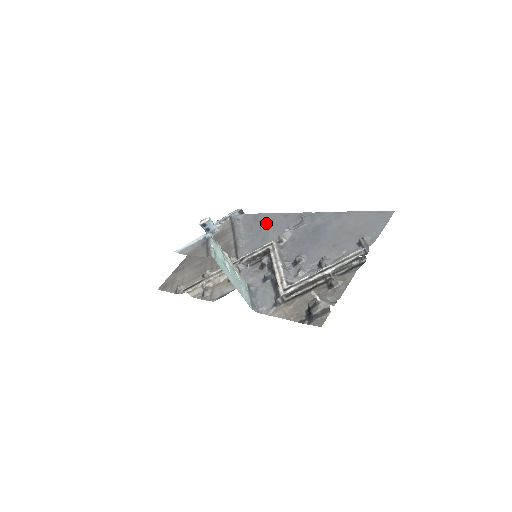
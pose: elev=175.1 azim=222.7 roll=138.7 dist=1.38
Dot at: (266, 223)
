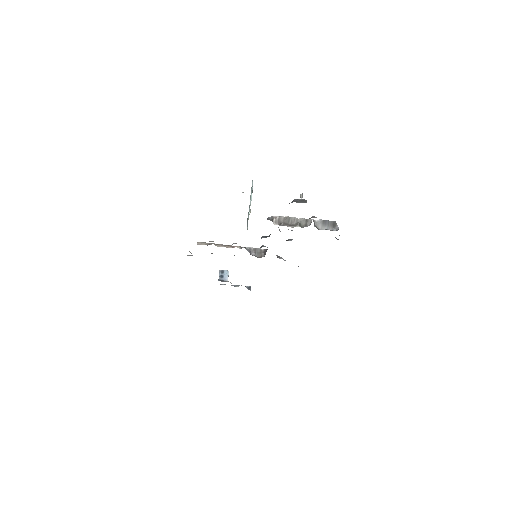
Dot at: occluded
